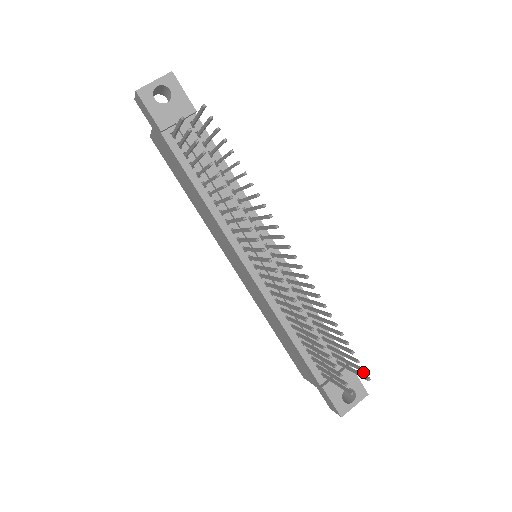
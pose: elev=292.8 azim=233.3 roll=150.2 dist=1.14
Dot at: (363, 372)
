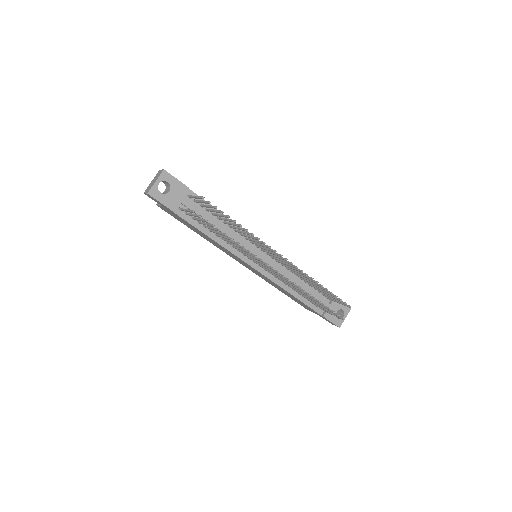
Dot at: occluded
